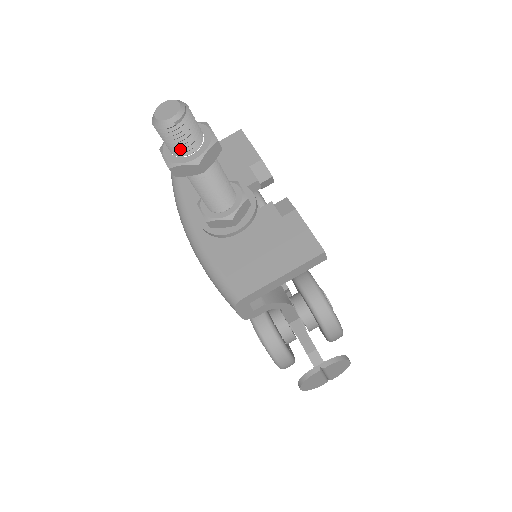
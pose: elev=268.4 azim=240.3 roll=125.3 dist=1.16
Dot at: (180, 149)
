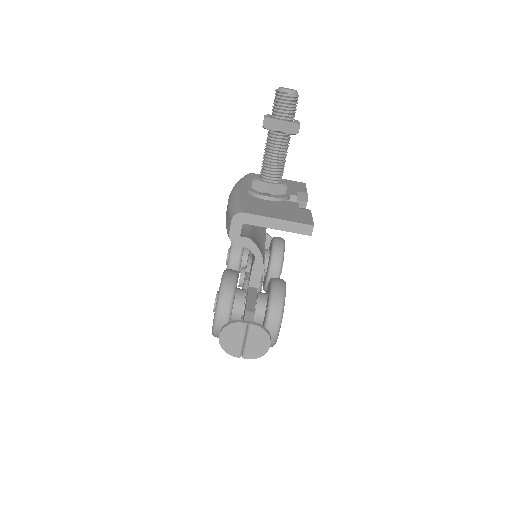
Dot at: (279, 111)
